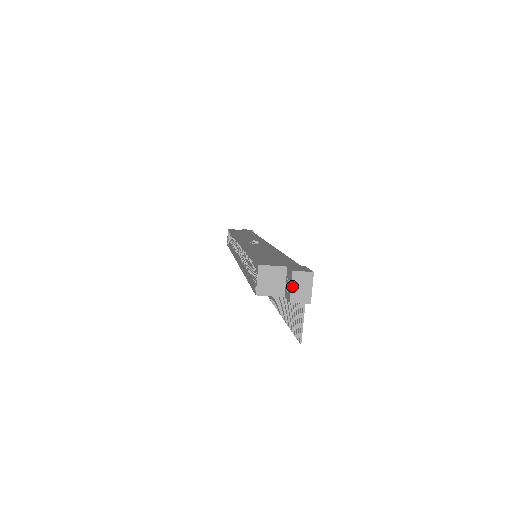
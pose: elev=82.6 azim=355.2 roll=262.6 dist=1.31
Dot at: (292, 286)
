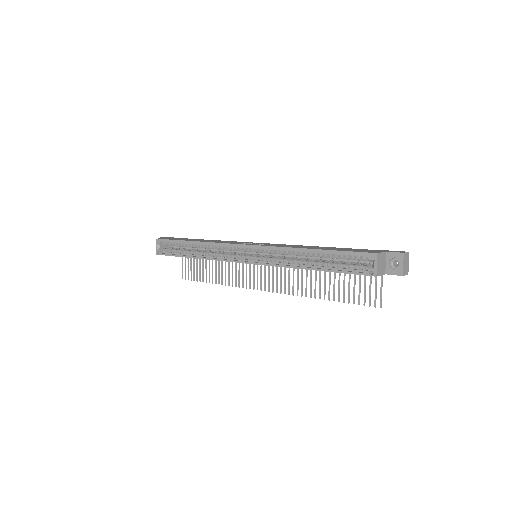
Dot at: (403, 264)
